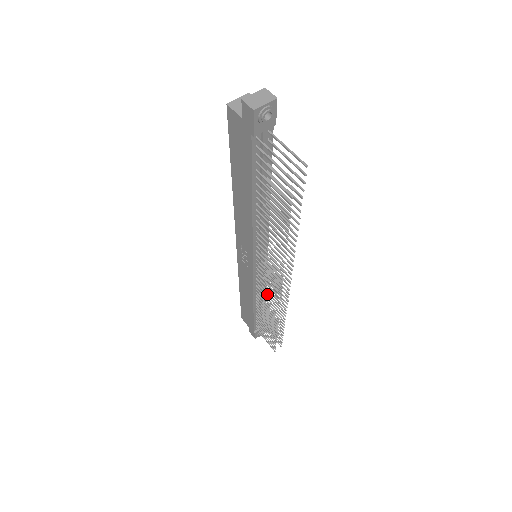
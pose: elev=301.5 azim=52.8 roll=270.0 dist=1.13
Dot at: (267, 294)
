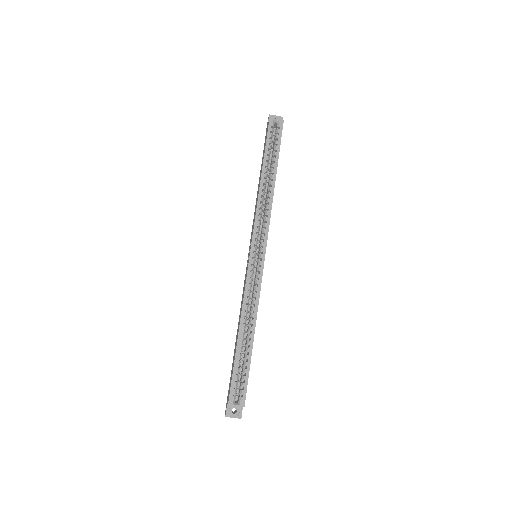
Dot at: occluded
